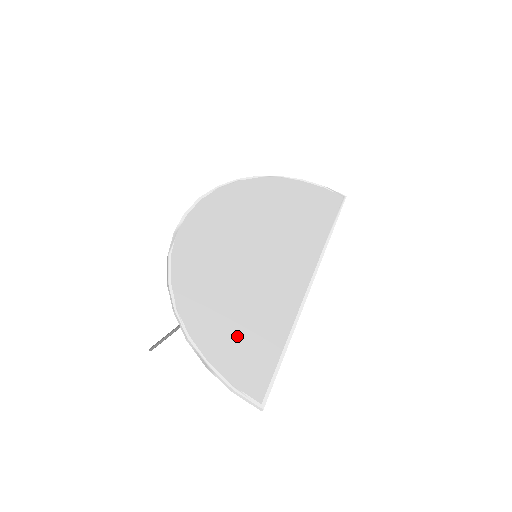
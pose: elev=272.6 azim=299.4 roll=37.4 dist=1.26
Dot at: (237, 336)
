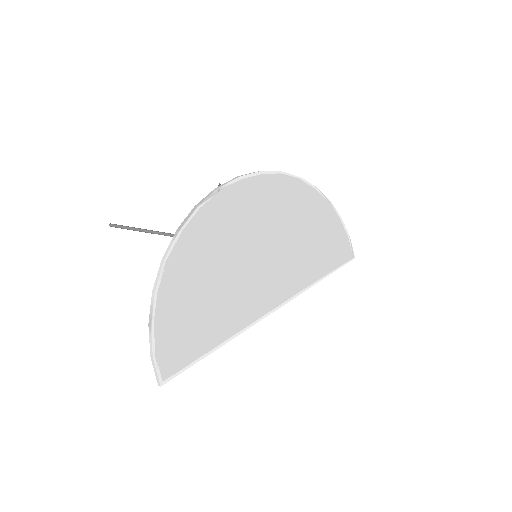
Dot at: (190, 317)
